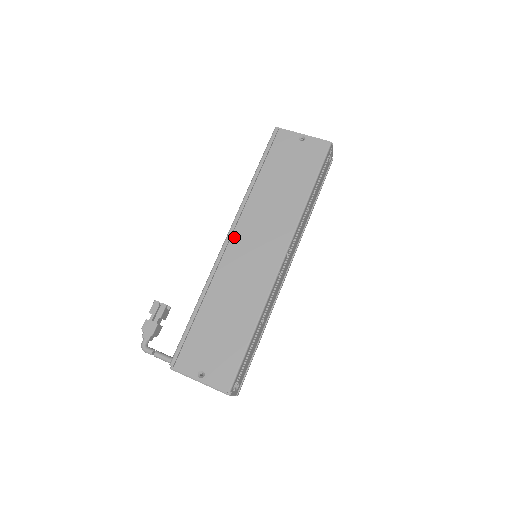
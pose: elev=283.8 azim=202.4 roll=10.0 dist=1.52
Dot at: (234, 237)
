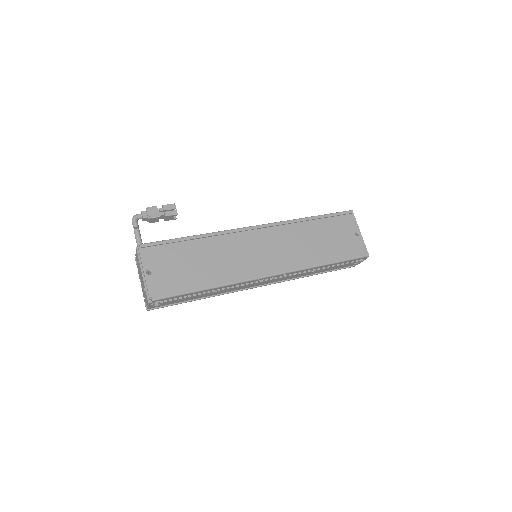
Dot at: (260, 231)
